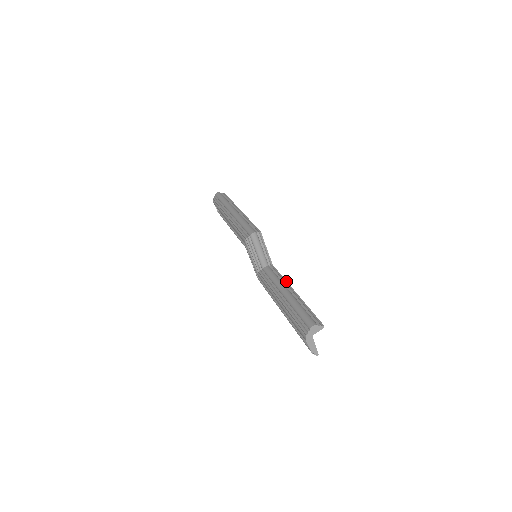
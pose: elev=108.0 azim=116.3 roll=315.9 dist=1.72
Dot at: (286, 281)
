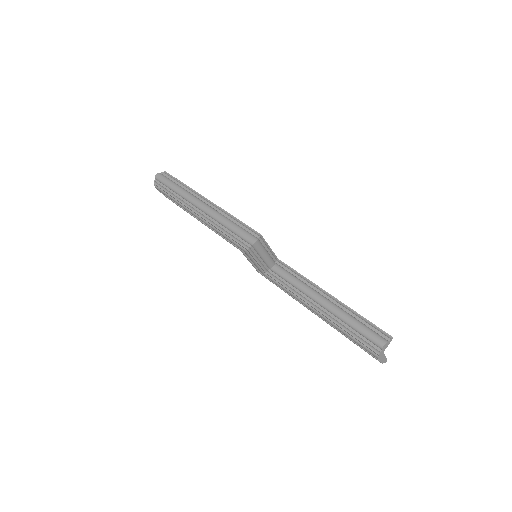
Dot at: (310, 281)
